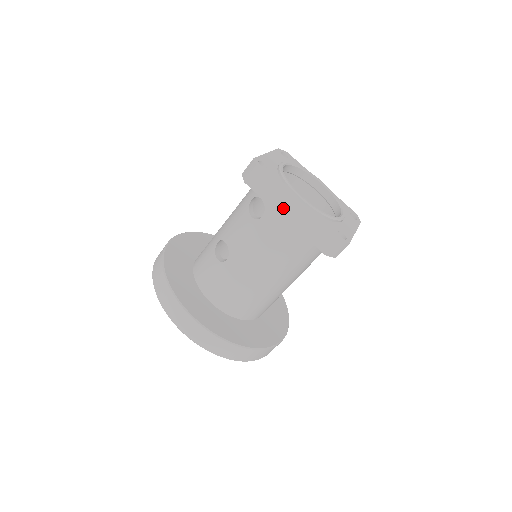
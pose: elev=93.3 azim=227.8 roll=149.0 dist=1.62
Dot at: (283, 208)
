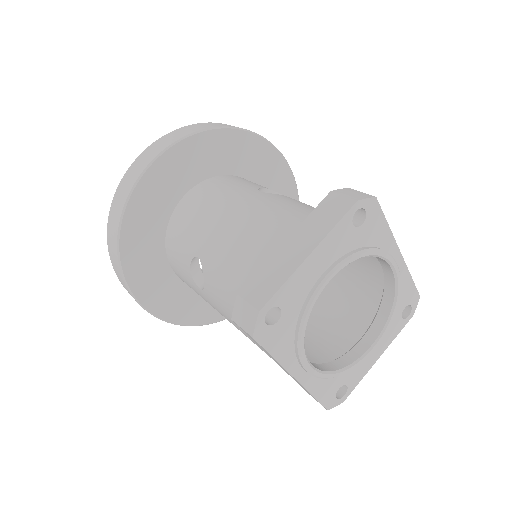
Dot at: (275, 361)
